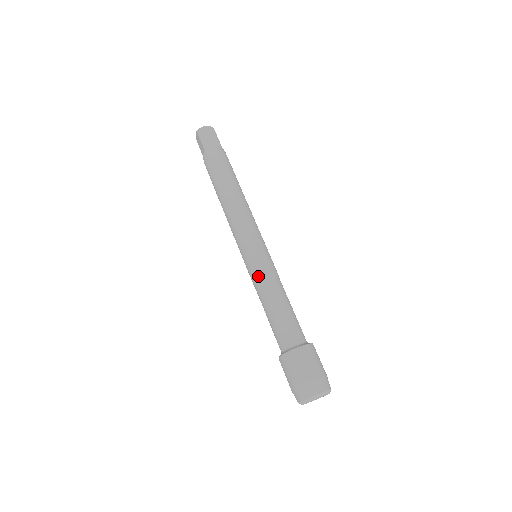
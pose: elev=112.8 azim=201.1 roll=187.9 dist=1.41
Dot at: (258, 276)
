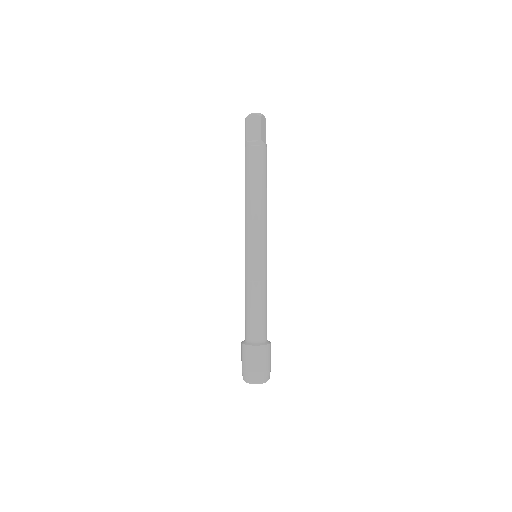
Dot at: (246, 277)
